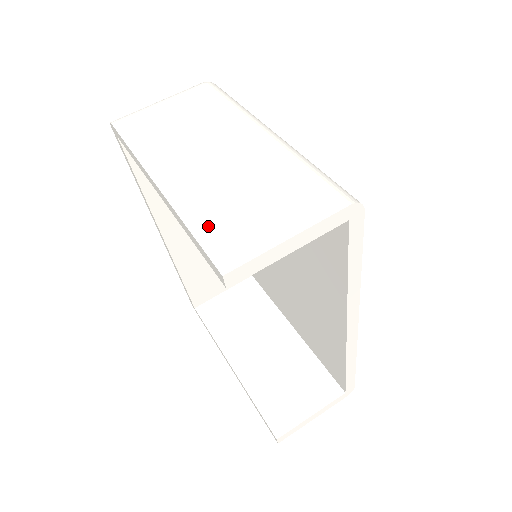
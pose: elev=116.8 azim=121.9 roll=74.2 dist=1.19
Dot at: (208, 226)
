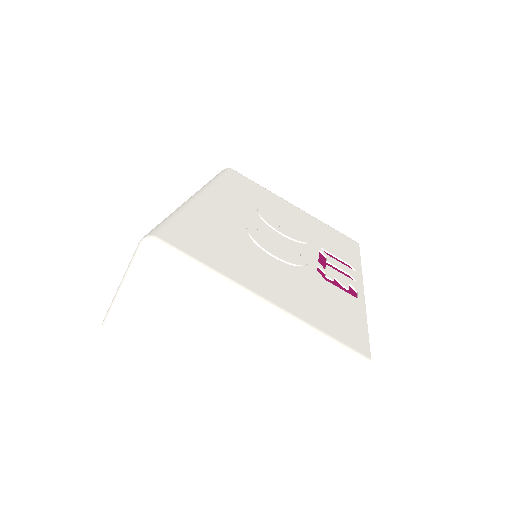
Dot at: (274, 415)
